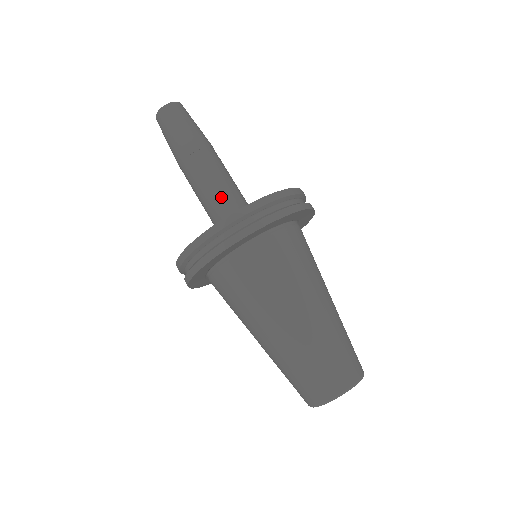
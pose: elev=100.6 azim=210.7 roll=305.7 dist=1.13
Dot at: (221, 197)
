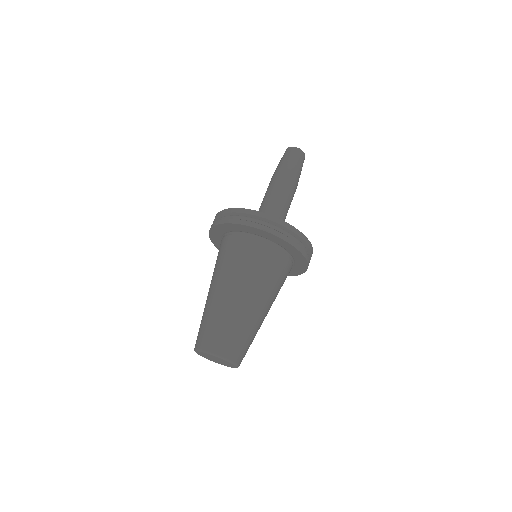
Dot at: (270, 210)
